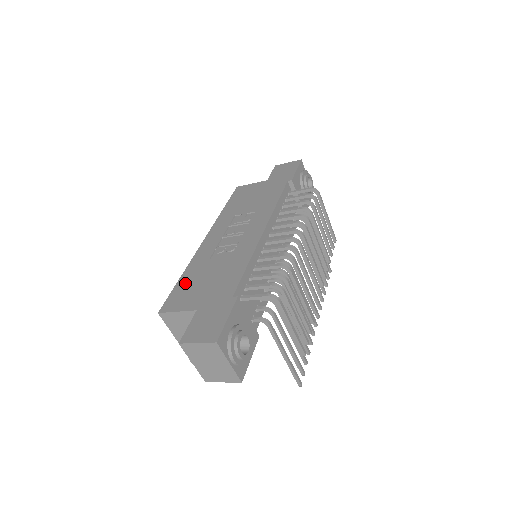
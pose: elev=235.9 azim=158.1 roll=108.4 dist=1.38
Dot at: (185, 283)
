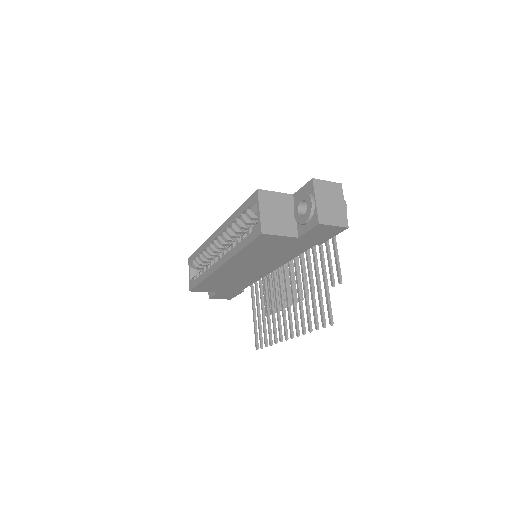
Dot at: occluded
